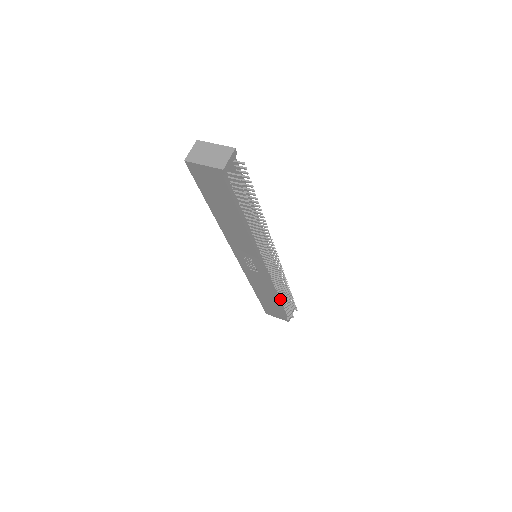
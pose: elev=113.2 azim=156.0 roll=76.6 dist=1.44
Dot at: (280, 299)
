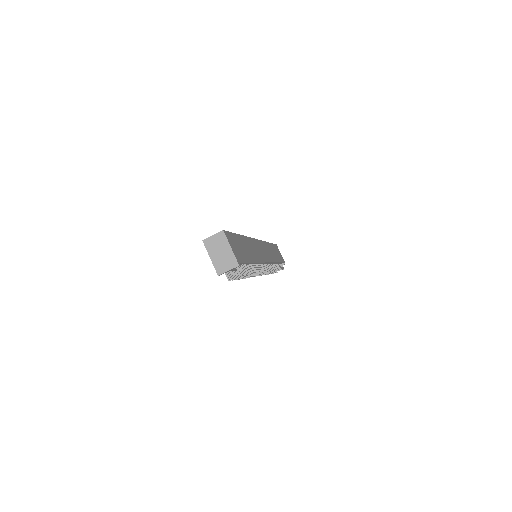
Dot at: occluded
